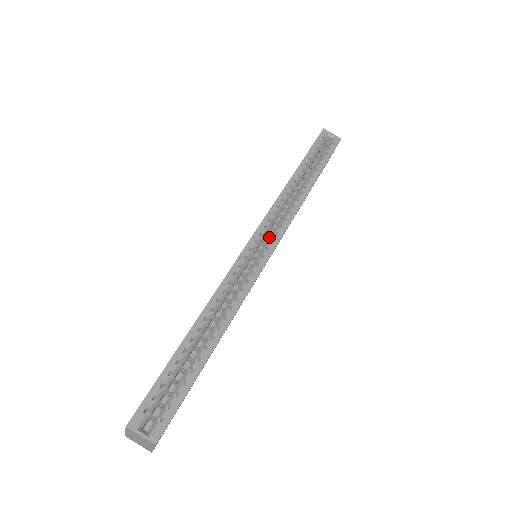
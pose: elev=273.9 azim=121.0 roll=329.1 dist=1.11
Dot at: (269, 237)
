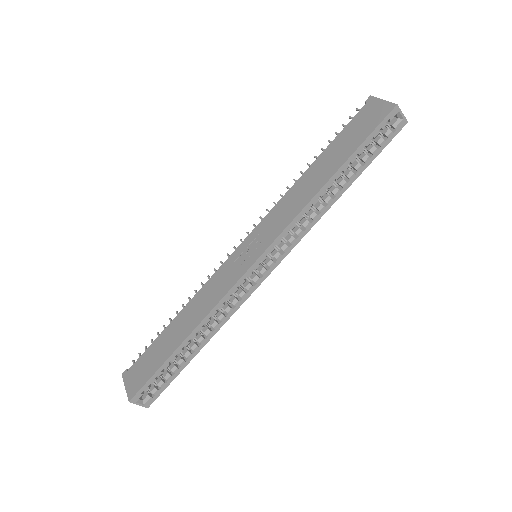
Dot at: (275, 248)
